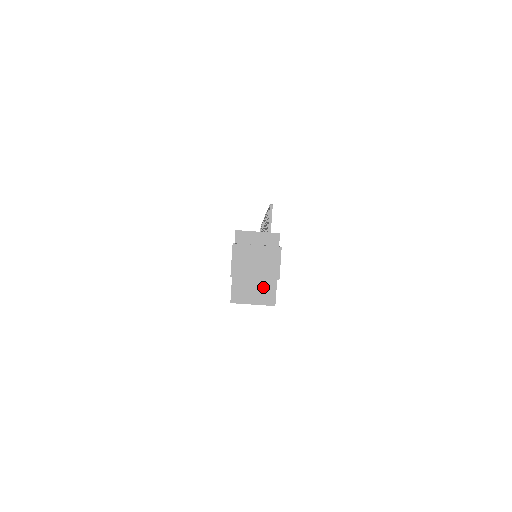
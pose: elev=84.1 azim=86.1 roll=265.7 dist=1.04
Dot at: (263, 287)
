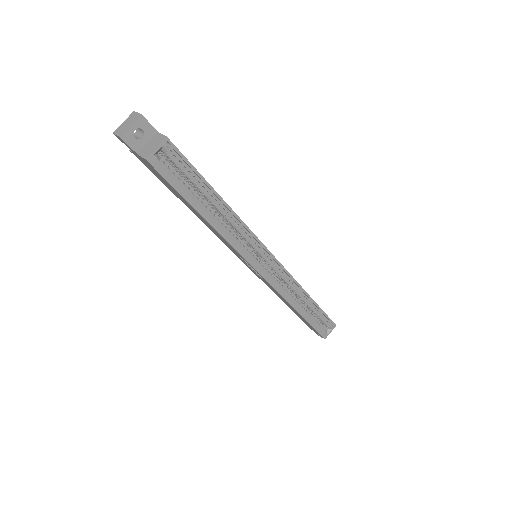
Dot at: (155, 140)
